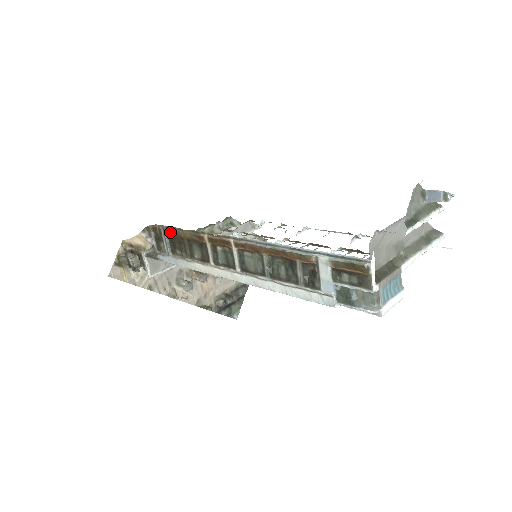
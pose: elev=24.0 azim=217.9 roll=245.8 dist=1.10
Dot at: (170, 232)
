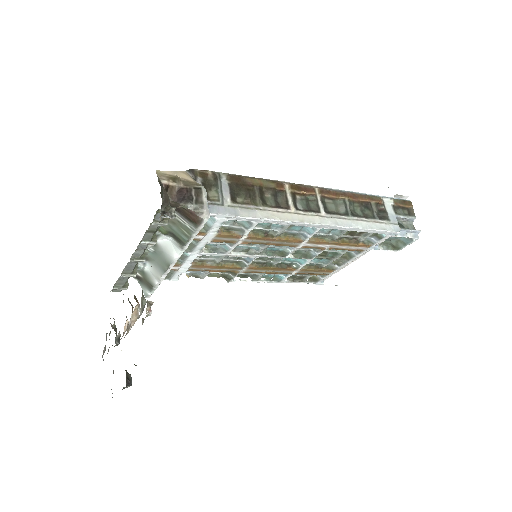
Dot at: (235, 178)
